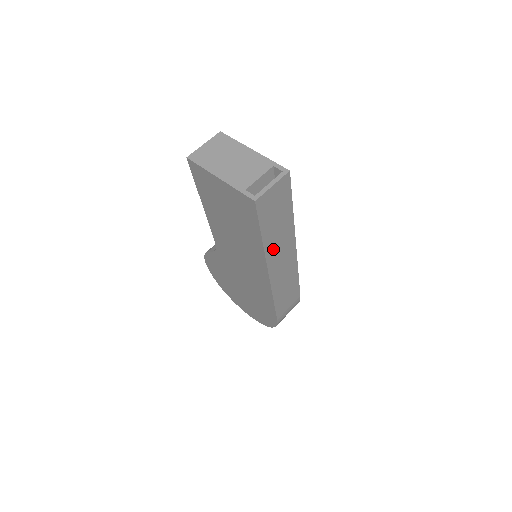
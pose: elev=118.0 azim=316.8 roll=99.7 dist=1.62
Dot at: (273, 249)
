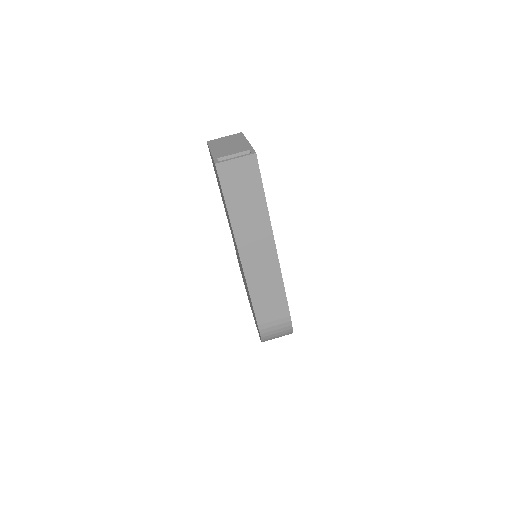
Dot at: (243, 230)
